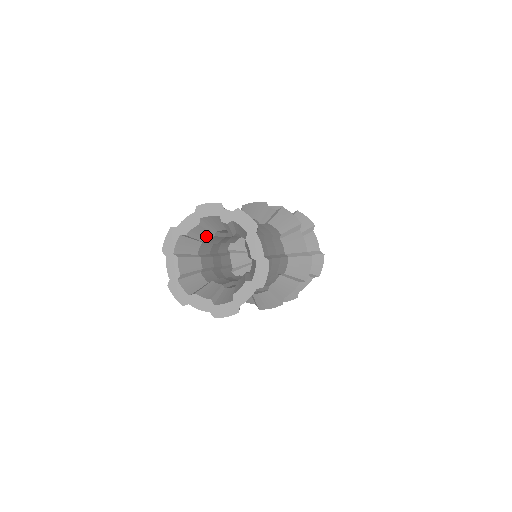
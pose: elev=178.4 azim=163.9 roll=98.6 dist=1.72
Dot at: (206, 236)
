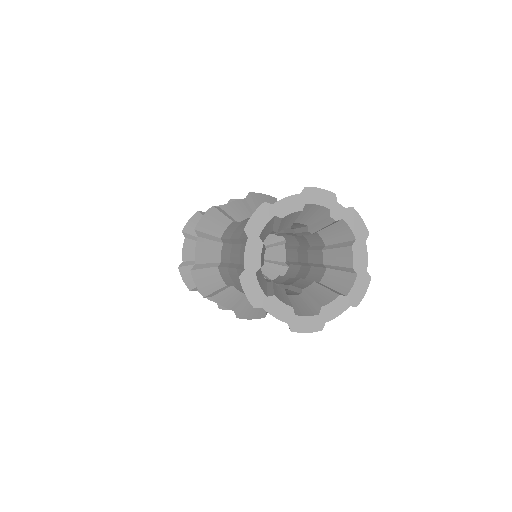
Dot at: (286, 225)
